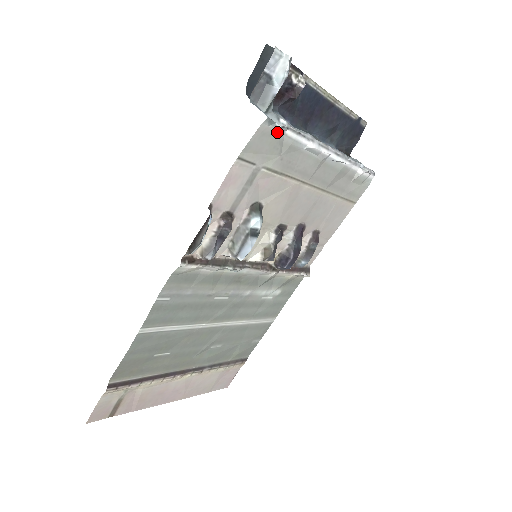
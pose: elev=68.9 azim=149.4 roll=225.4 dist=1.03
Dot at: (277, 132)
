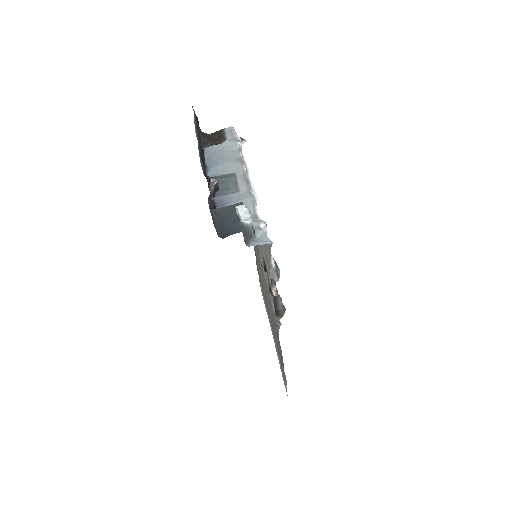
Dot at: (265, 233)
